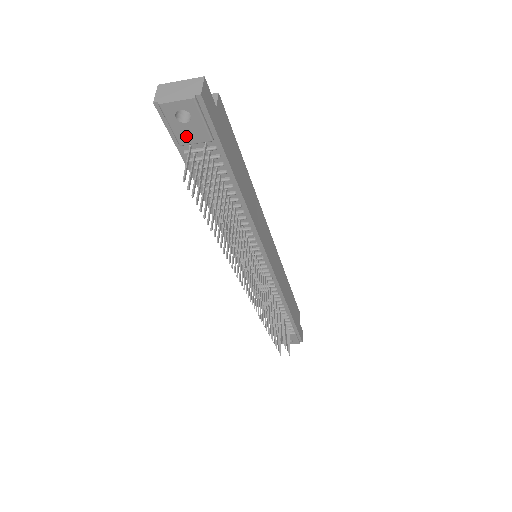
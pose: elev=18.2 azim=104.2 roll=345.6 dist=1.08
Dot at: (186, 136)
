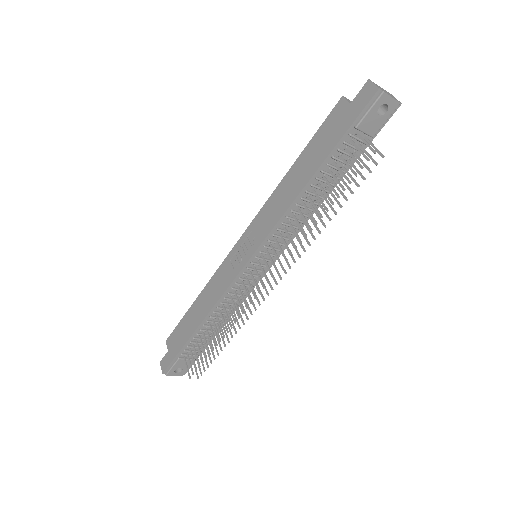
Dot at: (367, 124)
